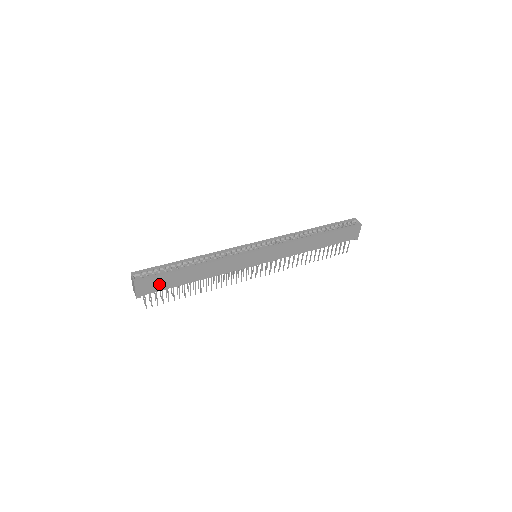
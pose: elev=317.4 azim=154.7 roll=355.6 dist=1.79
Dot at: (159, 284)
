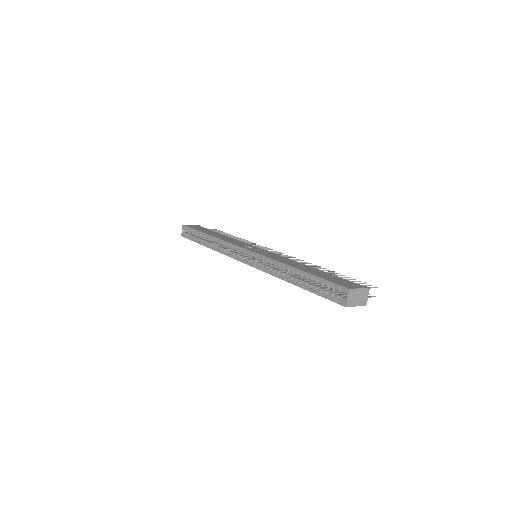
Dot at: occluded
